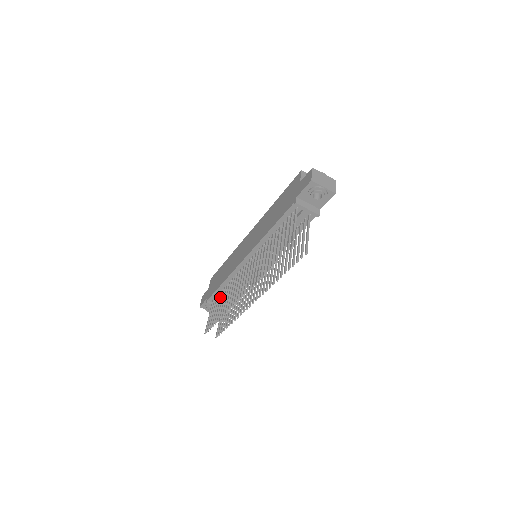
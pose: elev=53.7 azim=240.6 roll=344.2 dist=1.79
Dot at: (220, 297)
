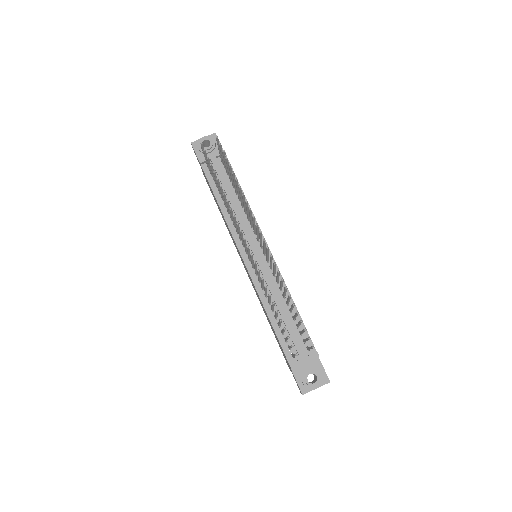
Dot at: (278, 324)
